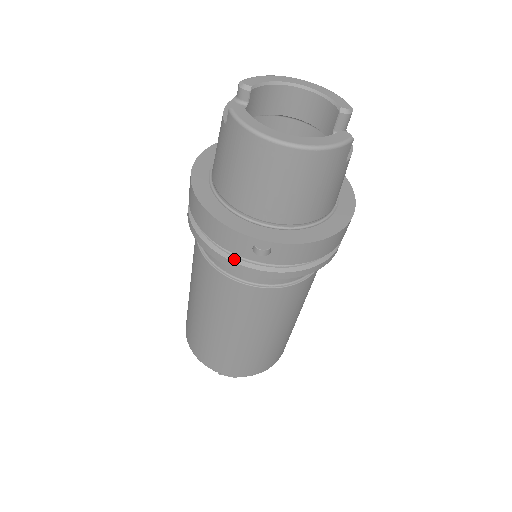
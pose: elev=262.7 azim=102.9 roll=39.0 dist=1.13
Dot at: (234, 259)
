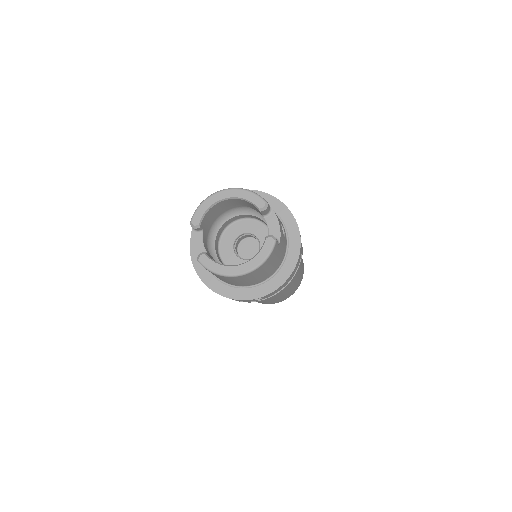
Dot at: occluded
